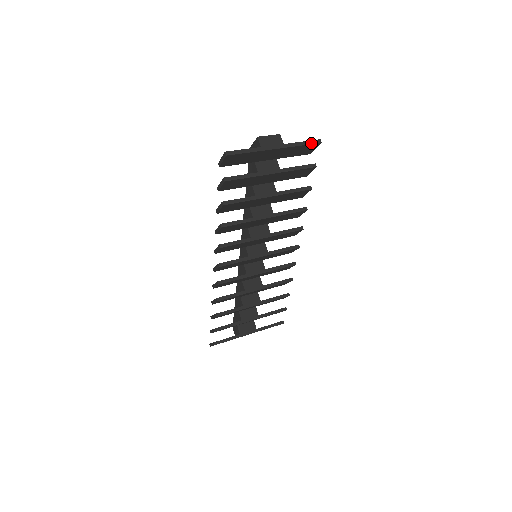
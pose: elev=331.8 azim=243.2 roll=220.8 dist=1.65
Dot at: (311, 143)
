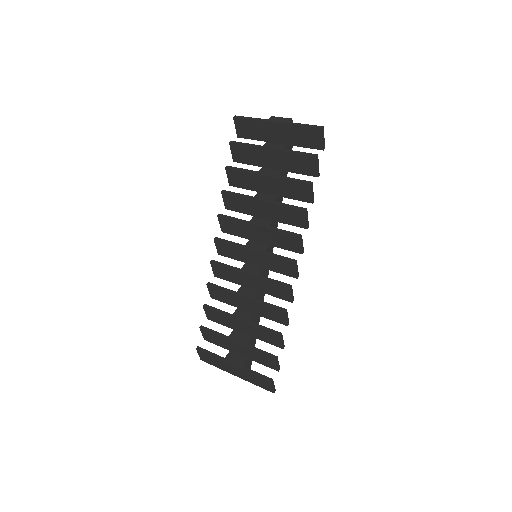
Dot at: (311, 126)
